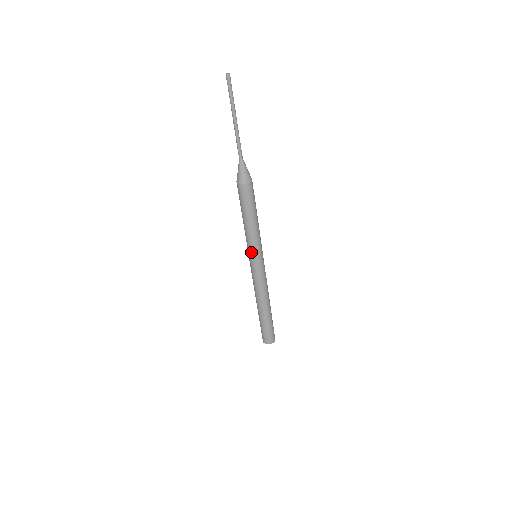
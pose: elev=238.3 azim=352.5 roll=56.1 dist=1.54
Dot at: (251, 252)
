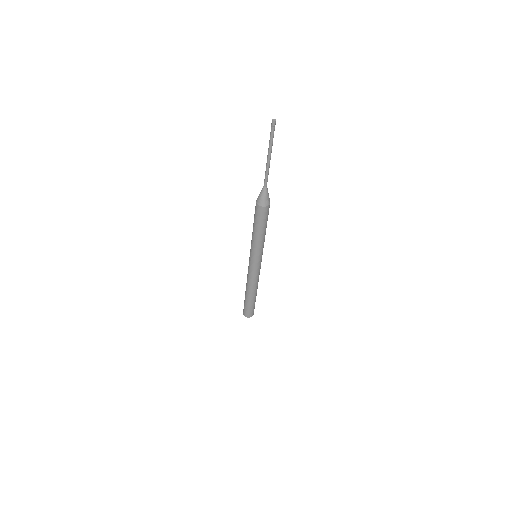
Dot at: (256, 255)
